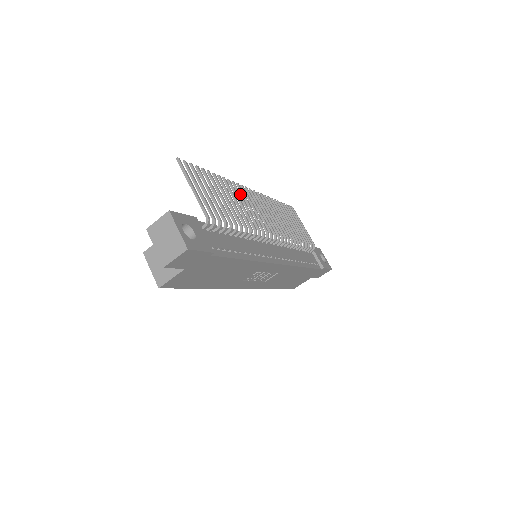
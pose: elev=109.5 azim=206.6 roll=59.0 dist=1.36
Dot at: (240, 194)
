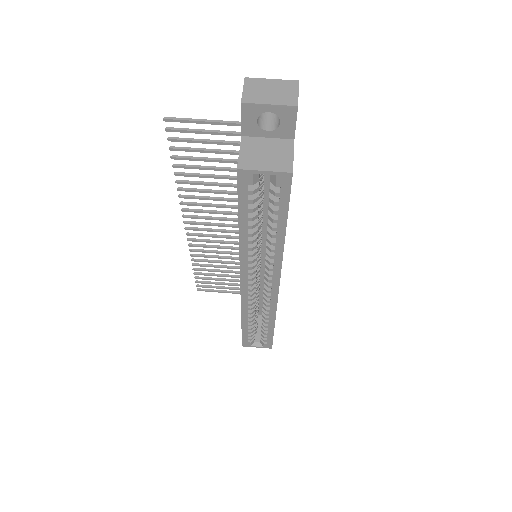
Dot at: (199, 203)
